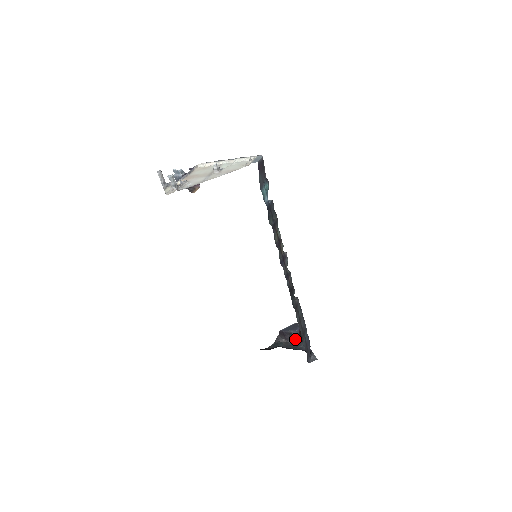
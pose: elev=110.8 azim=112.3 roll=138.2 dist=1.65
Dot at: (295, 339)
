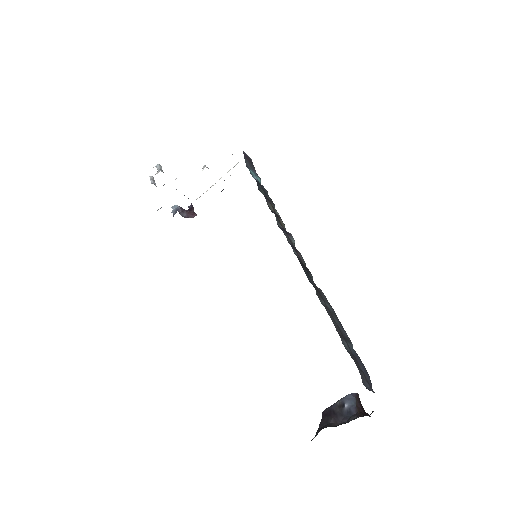
Dot at: (352, 414)
